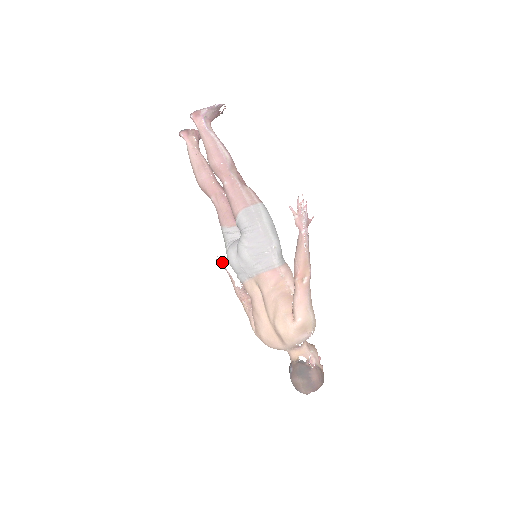
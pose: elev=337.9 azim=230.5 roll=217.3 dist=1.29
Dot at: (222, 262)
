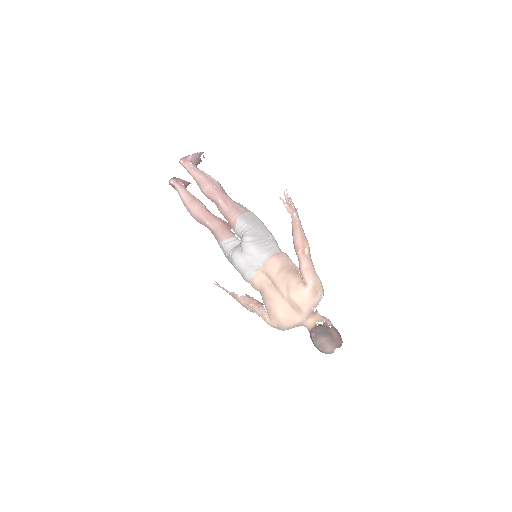
Dot at: (220, 286)
